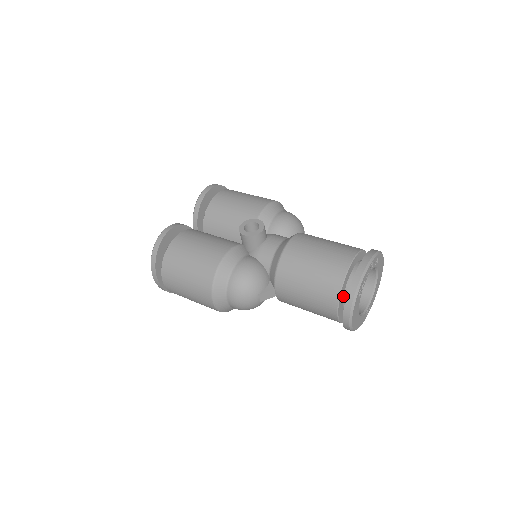
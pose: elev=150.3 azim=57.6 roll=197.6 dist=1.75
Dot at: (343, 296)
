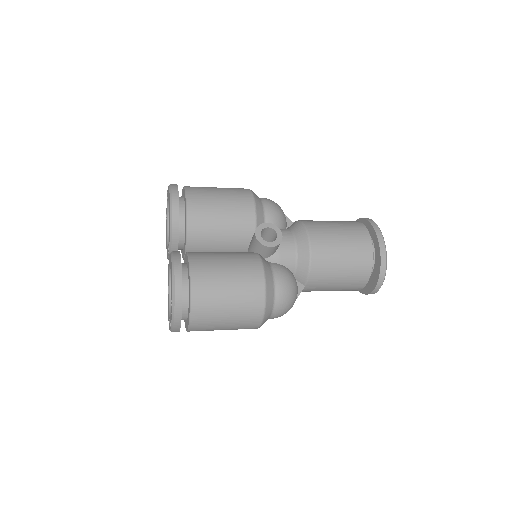
Dot at: occluded
